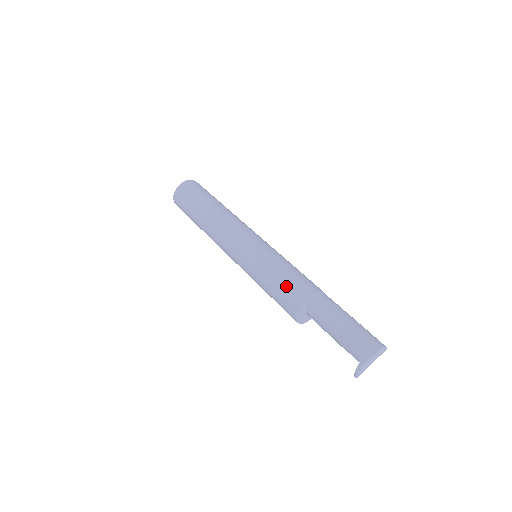
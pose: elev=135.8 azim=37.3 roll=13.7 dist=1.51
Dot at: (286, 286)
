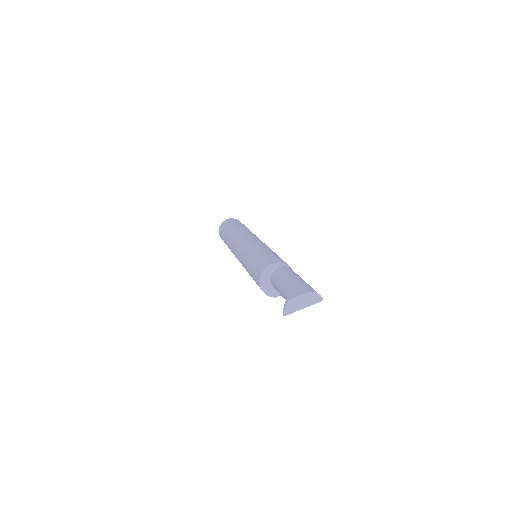
Dot at: (260, 259)
